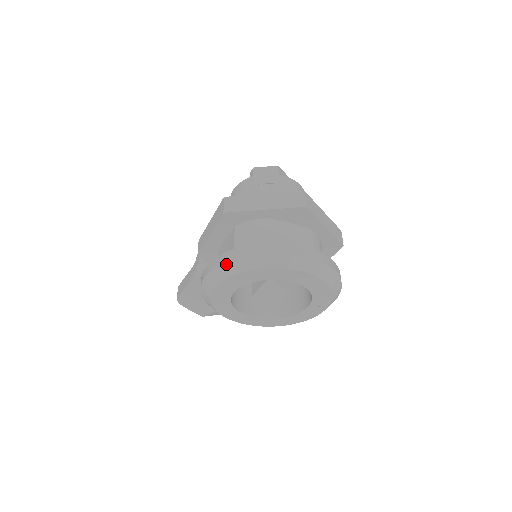
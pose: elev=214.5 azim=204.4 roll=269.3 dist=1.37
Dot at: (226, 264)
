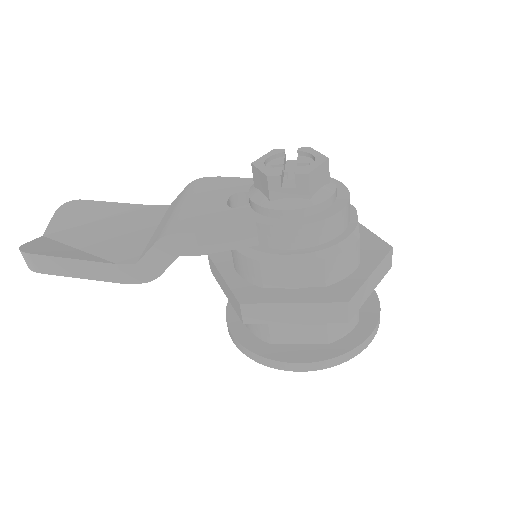
Dot at: occluded
